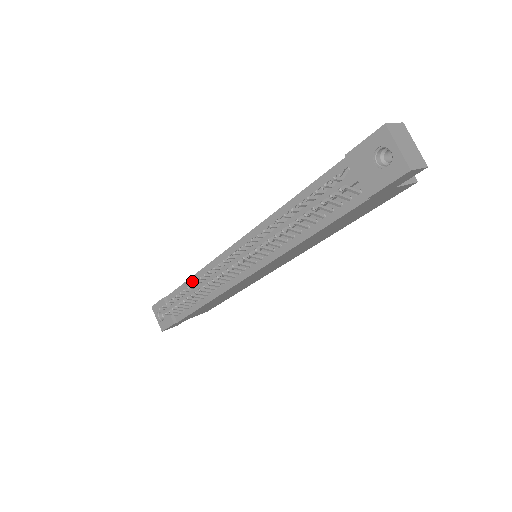
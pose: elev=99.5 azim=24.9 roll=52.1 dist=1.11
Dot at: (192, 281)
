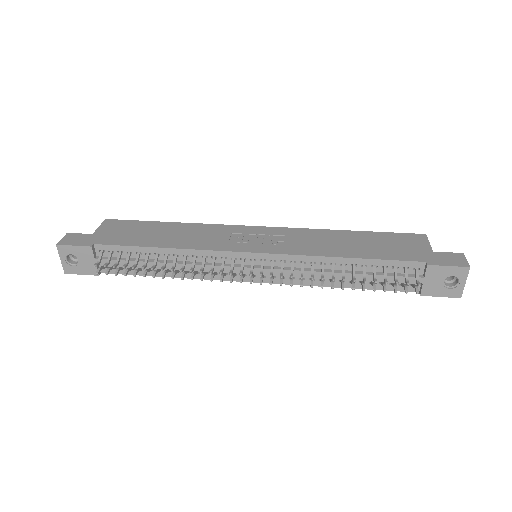
Dot at: (160, 251)
